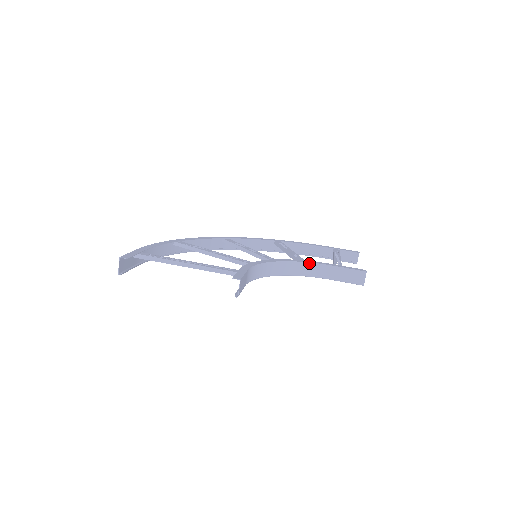
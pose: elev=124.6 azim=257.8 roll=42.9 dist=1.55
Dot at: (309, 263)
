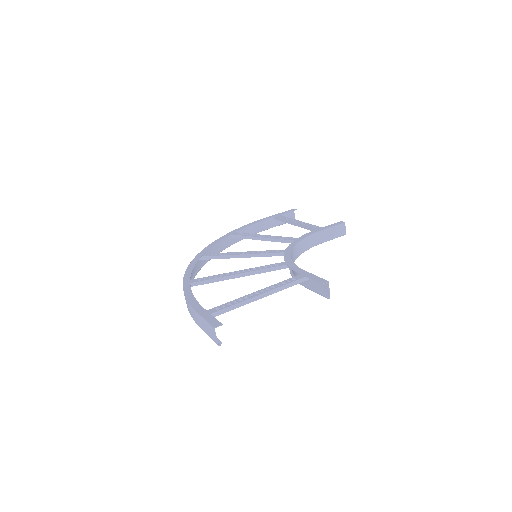
Dot at: (305, 238)
